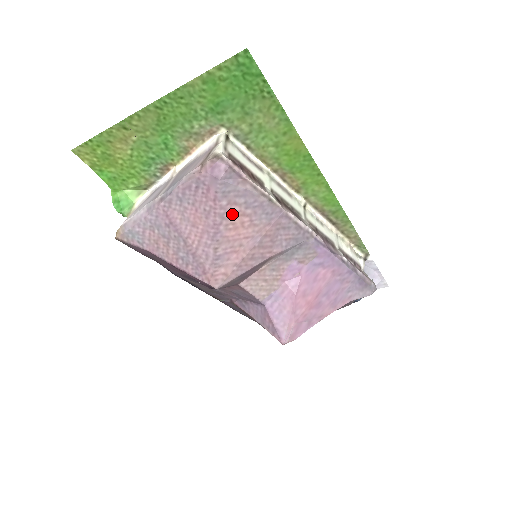
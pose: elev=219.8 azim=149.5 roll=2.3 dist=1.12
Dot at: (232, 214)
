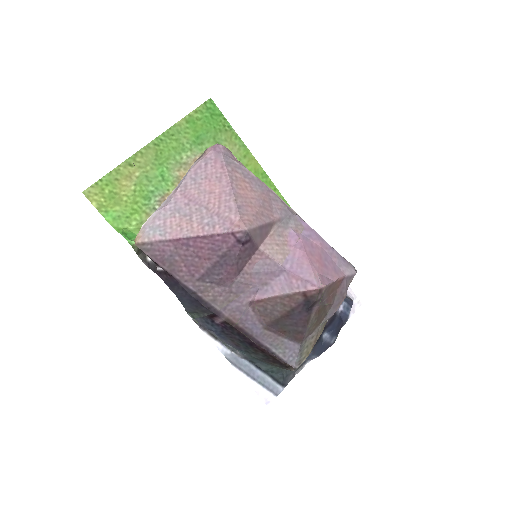
Dot at: (237, 178)
